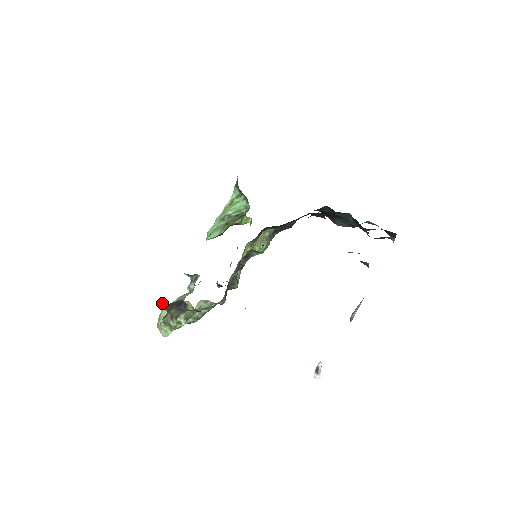
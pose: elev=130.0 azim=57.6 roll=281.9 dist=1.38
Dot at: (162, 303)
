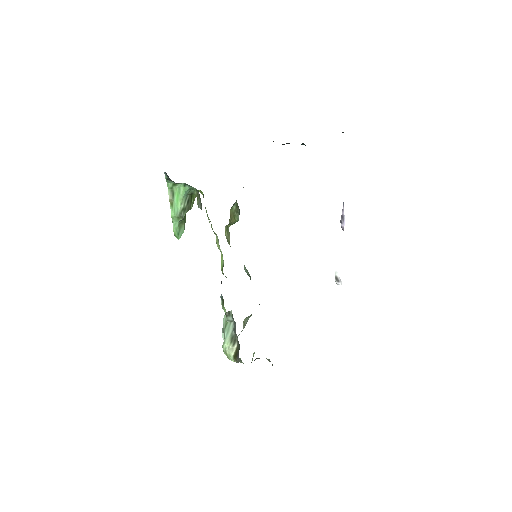
Dot at: occluded
